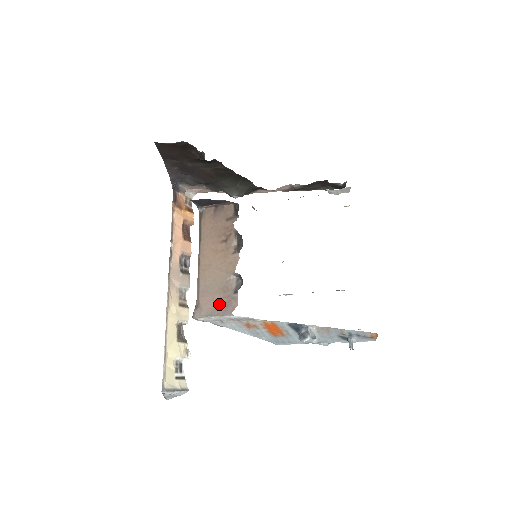
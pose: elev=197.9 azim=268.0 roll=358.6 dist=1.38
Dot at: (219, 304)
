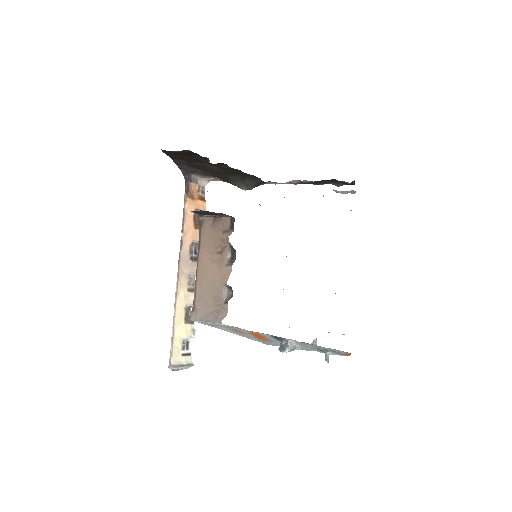
Dot at: (211, 311)
